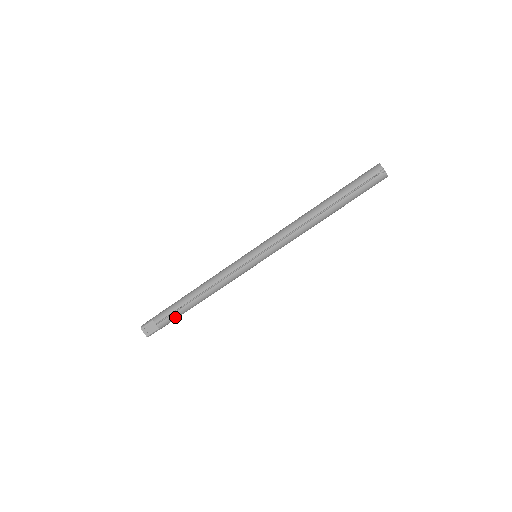
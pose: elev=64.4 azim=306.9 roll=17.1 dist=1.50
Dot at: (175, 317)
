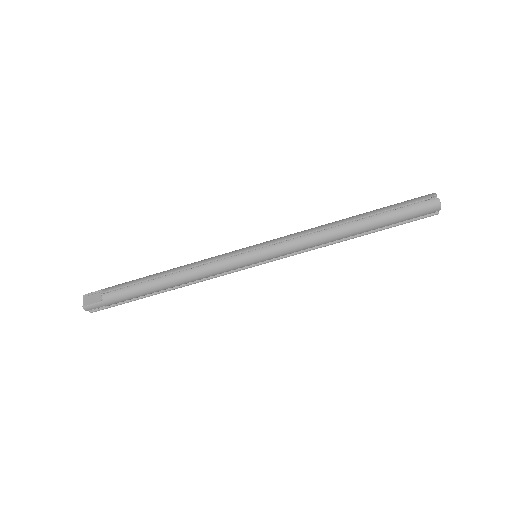
Dot at: (128, 293)
